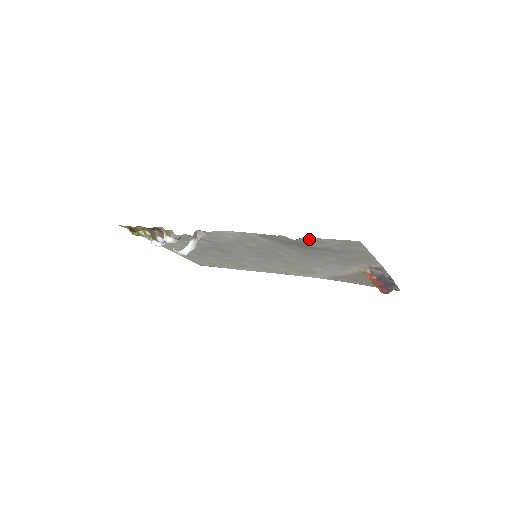
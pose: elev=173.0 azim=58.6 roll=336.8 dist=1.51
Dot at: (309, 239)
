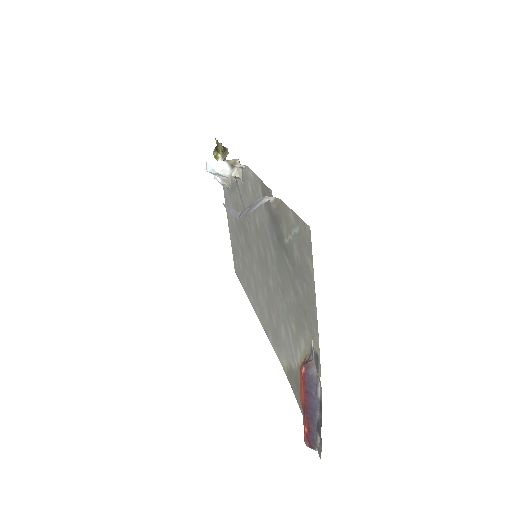
Dot at: (283, 208)
